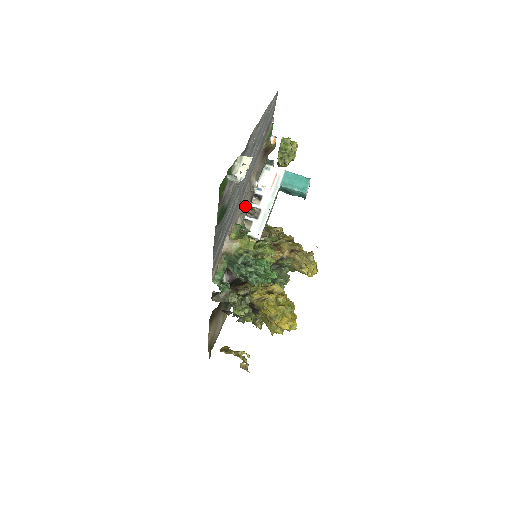
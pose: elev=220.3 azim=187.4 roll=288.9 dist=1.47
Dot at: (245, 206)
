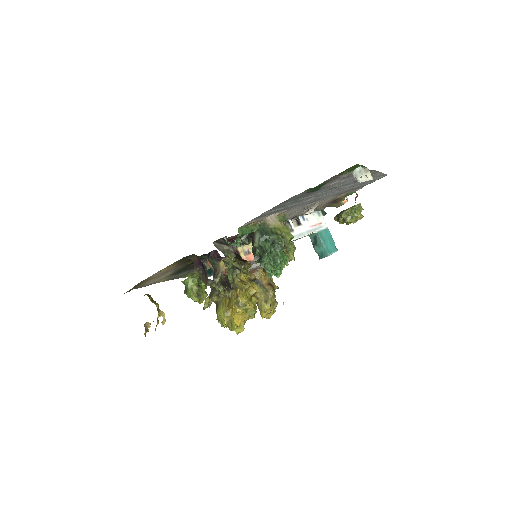
Dot at: (291, 215)
